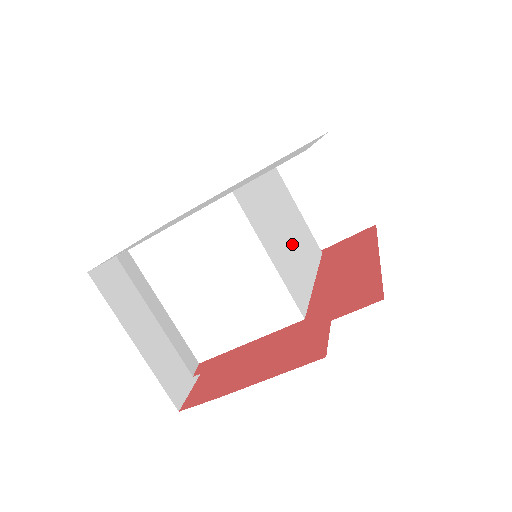
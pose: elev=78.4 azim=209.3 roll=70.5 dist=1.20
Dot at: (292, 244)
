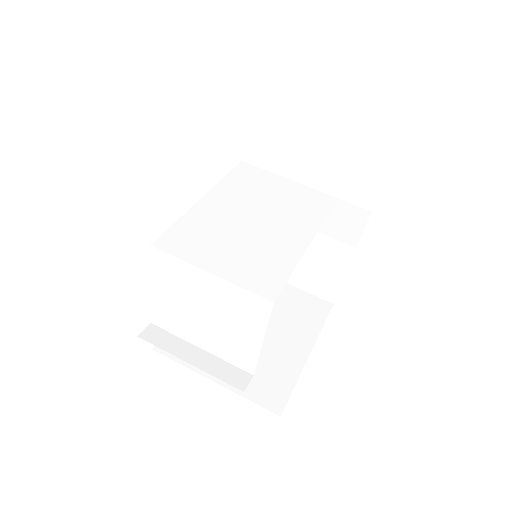
Dot at: (264, 230)
